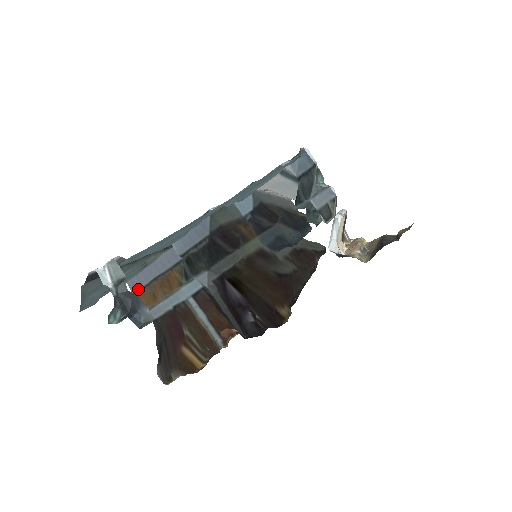
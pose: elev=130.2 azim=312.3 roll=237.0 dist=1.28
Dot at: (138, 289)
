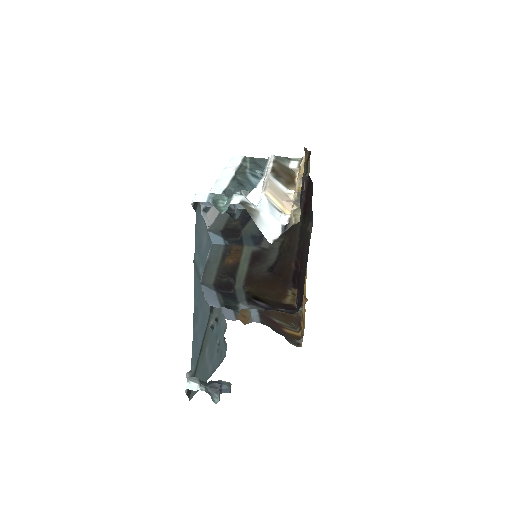
Dot at: (235, 318)
